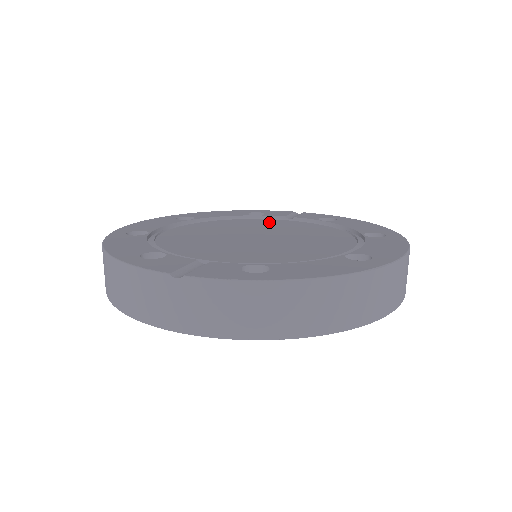
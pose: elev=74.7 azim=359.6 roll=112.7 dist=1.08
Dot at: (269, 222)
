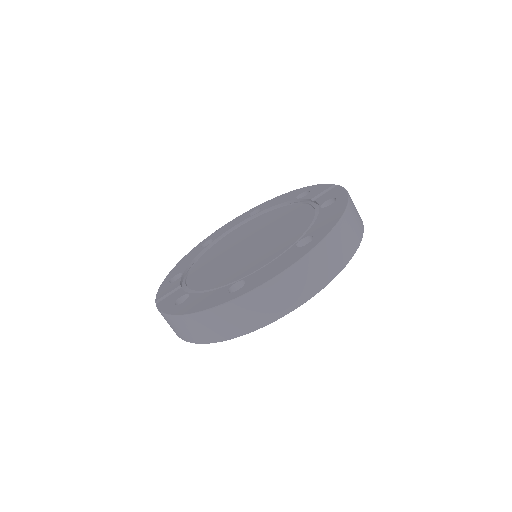
Dot at: (292, 211)
